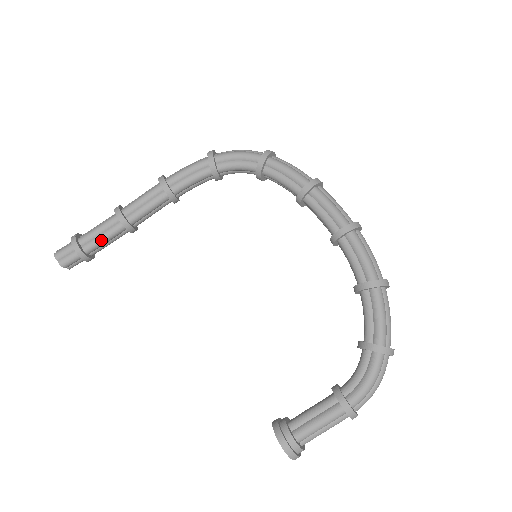
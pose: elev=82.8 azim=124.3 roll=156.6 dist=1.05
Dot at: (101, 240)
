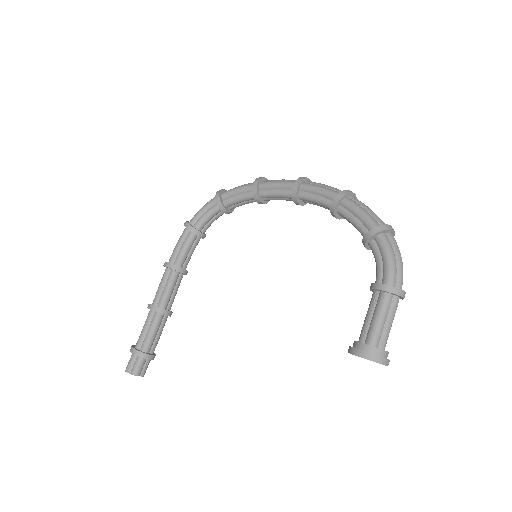
Dot at: (150, 335)
